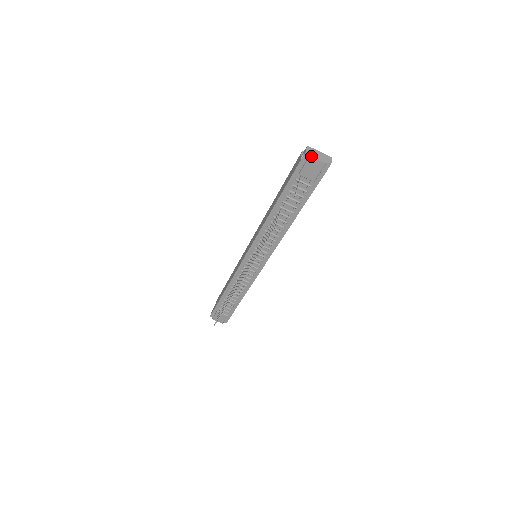
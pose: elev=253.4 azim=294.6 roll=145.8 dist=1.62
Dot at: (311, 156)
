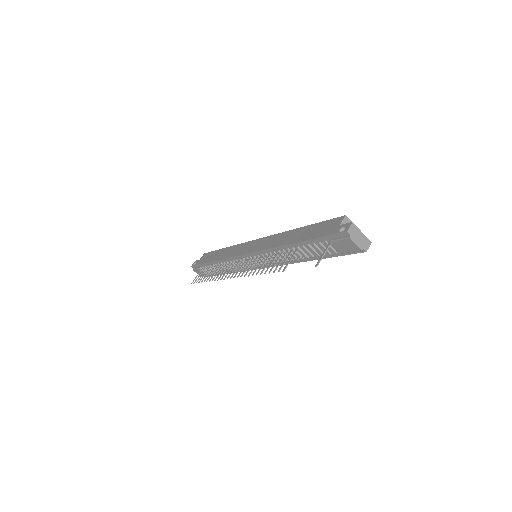
Dot at: (351, 238)
